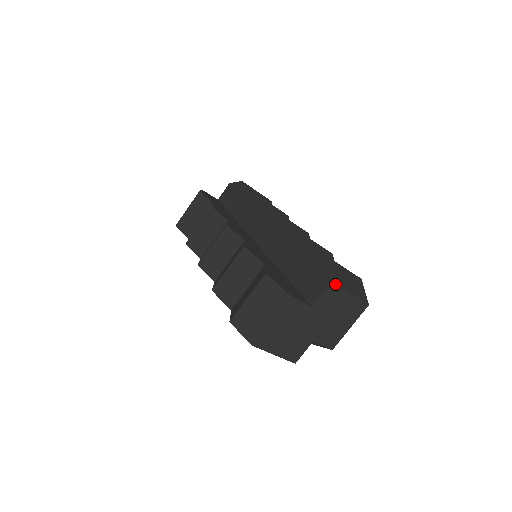
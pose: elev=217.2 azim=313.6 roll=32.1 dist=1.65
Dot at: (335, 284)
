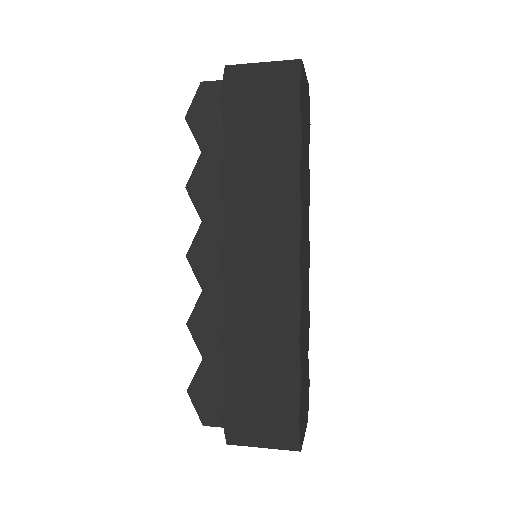
Dot at: occluded
